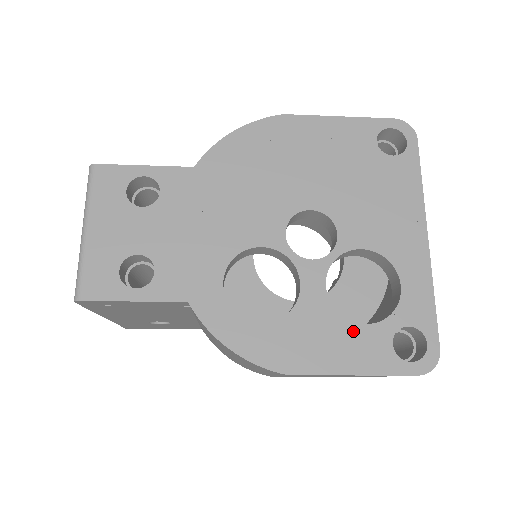
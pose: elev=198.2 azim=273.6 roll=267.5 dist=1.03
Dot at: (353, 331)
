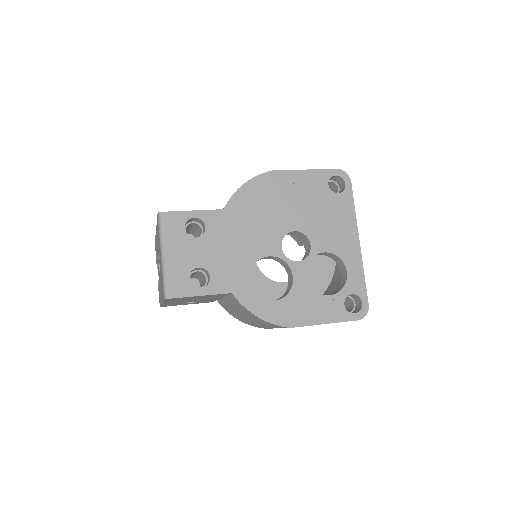
Dot at: (323, 300)
